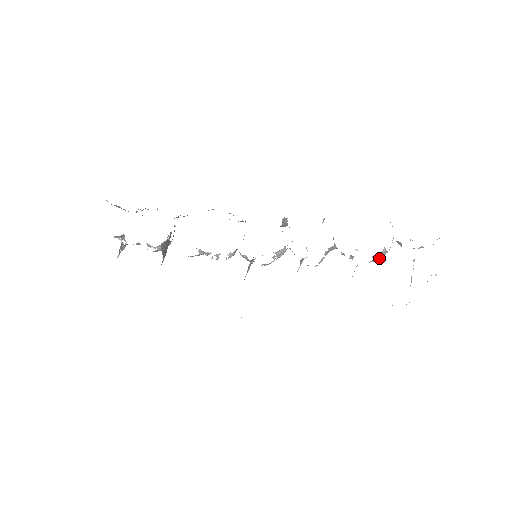
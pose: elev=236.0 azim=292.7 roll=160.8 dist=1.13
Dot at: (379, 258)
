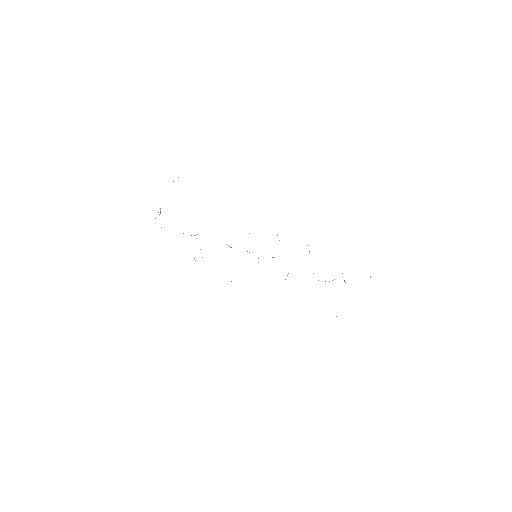
Dot at: (329, 281)
